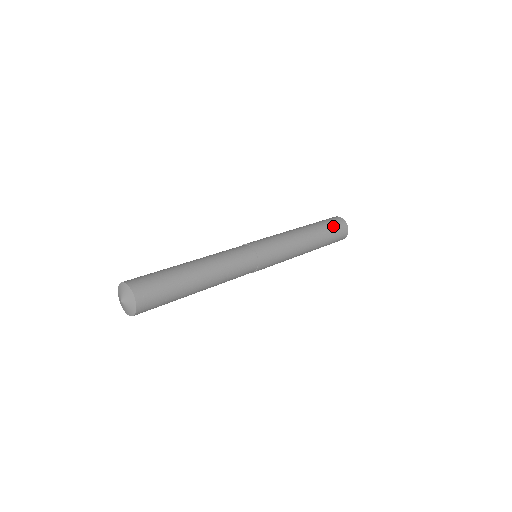
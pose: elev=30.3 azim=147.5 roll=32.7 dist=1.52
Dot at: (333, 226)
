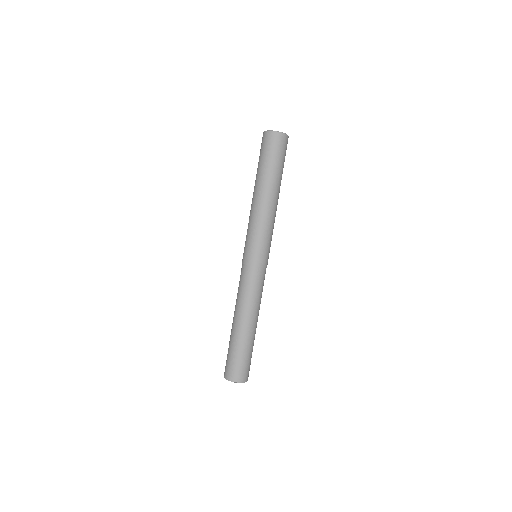
Dot at: (284, 158)
